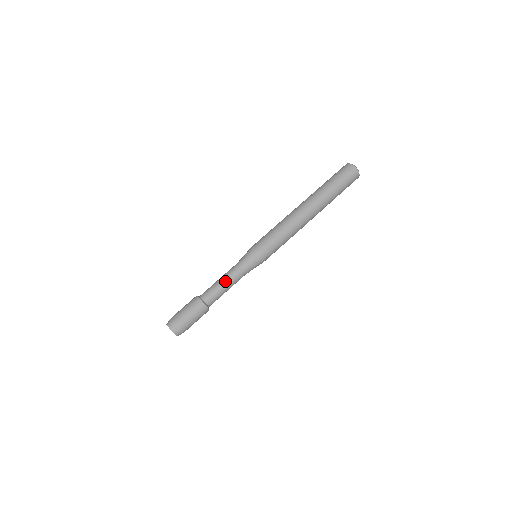
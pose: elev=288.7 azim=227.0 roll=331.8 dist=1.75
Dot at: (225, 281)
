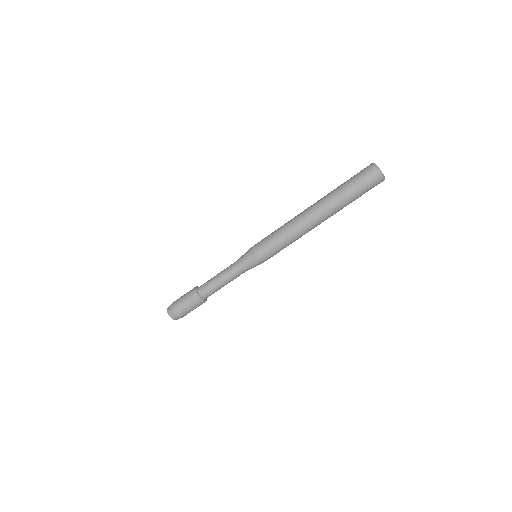
Dot at: (220, 277)
